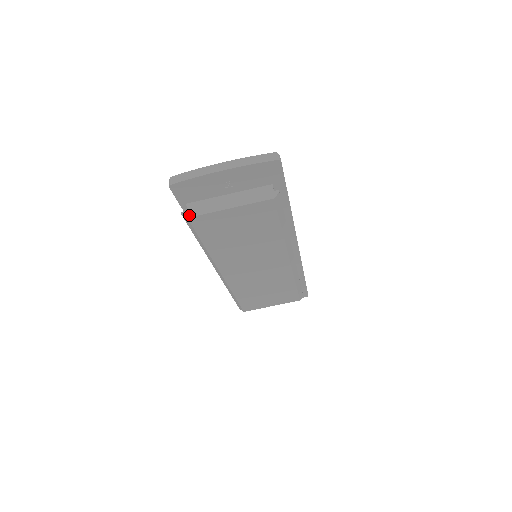
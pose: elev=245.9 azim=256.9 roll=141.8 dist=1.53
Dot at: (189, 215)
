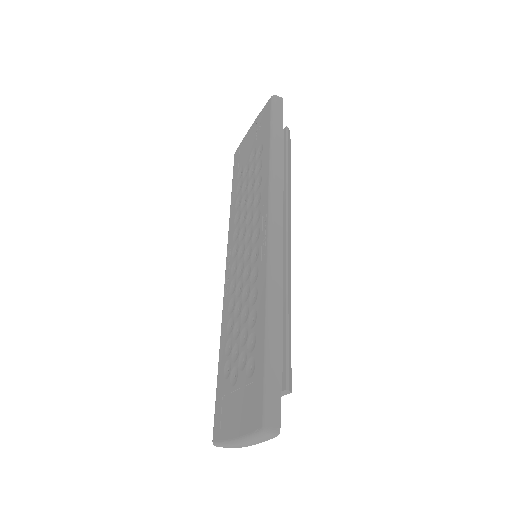
Dot at: occluded
